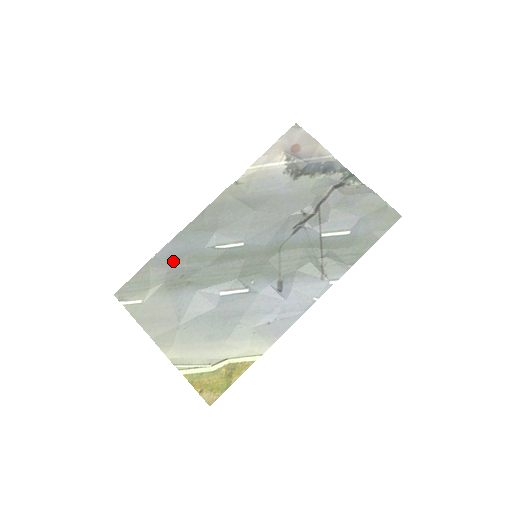
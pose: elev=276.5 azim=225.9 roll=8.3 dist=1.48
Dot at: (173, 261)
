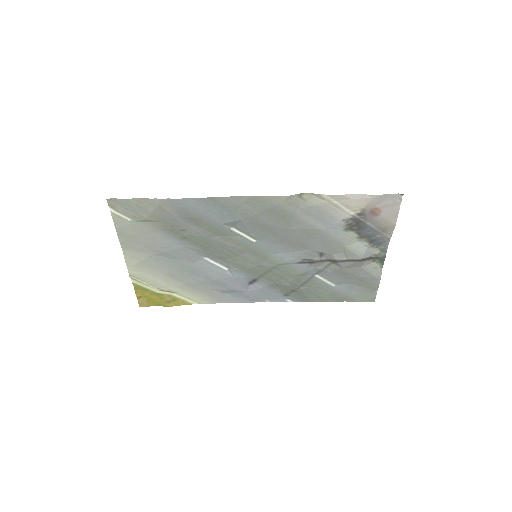
Dot at: (185, 215)
